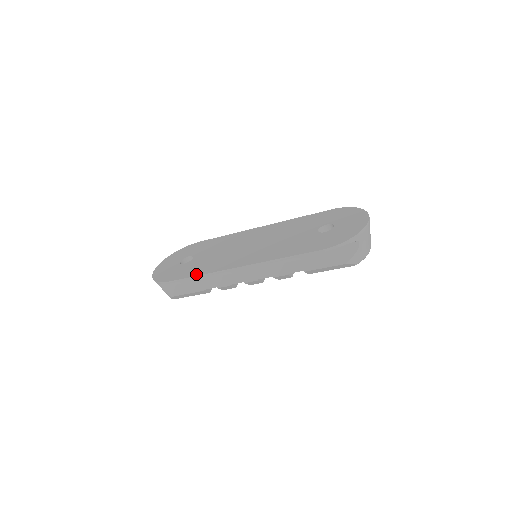
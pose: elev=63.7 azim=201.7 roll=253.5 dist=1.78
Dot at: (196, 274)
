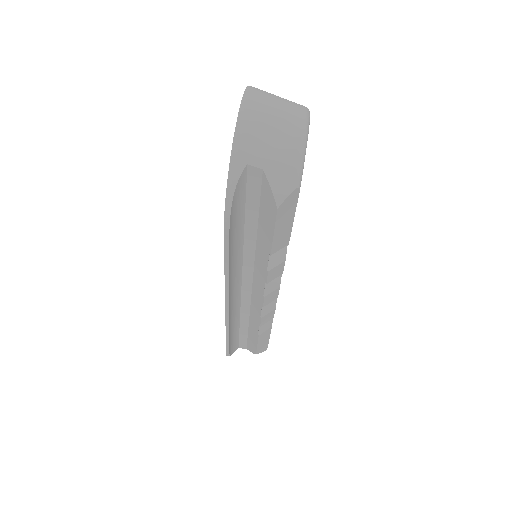
Dot at: occluded
